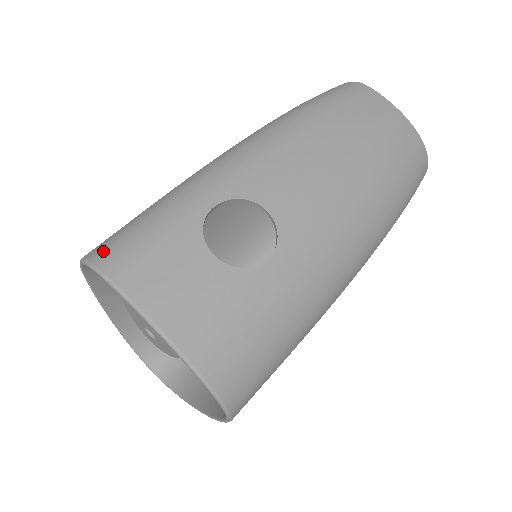
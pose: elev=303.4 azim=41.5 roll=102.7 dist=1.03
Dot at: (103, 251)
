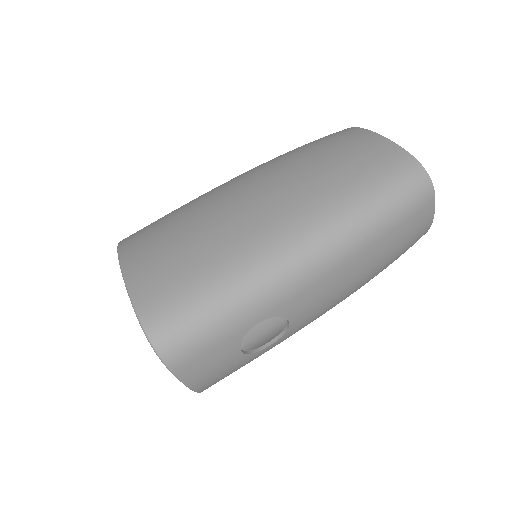
Dot at: (170, 347)
